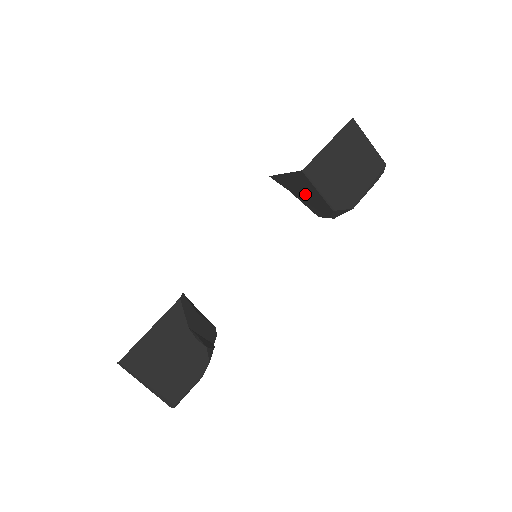
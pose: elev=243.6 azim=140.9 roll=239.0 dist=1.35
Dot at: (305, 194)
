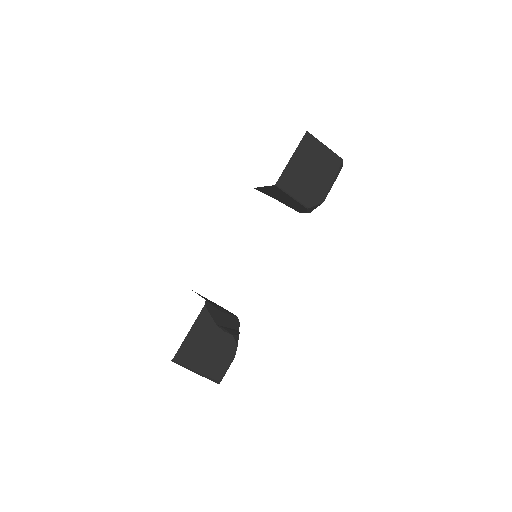
Dot at: (283, 199)
